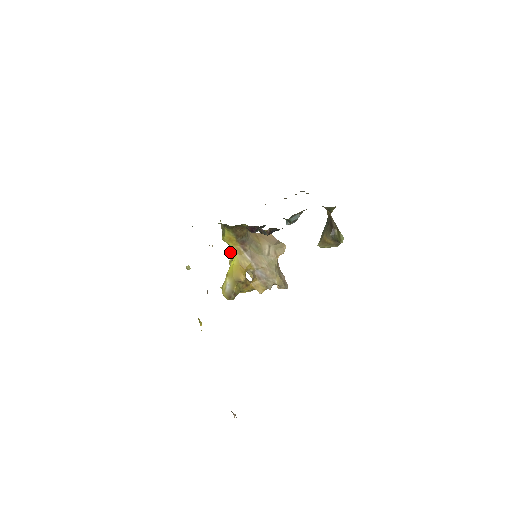
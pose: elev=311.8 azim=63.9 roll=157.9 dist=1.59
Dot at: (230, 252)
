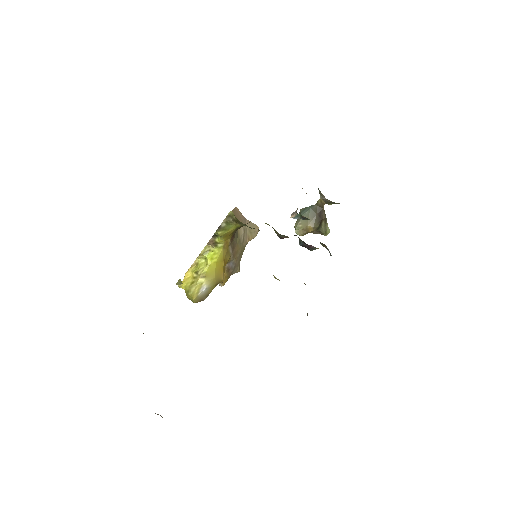
Dot at: (210, 244)
